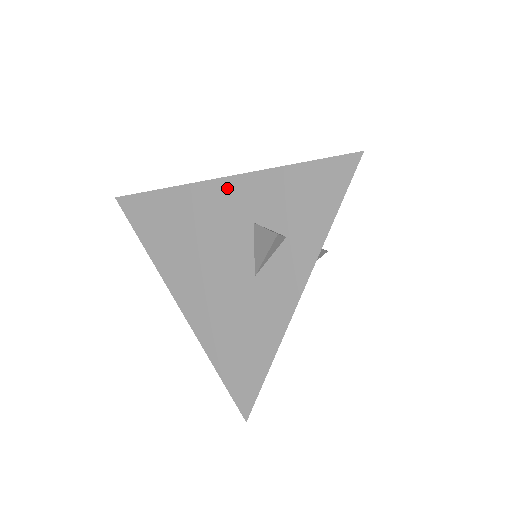
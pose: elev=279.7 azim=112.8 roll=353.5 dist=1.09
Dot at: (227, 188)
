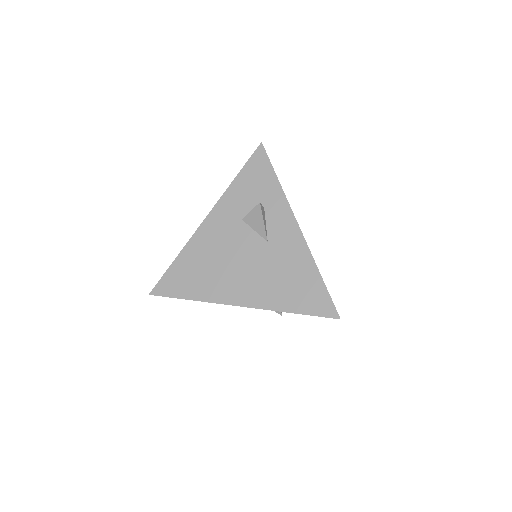
Dot at: (213, 219)
